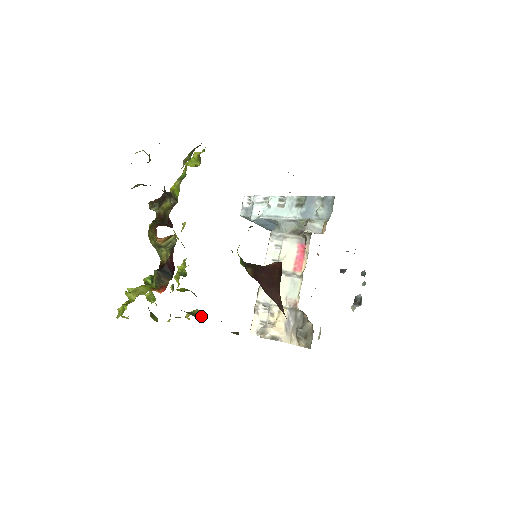
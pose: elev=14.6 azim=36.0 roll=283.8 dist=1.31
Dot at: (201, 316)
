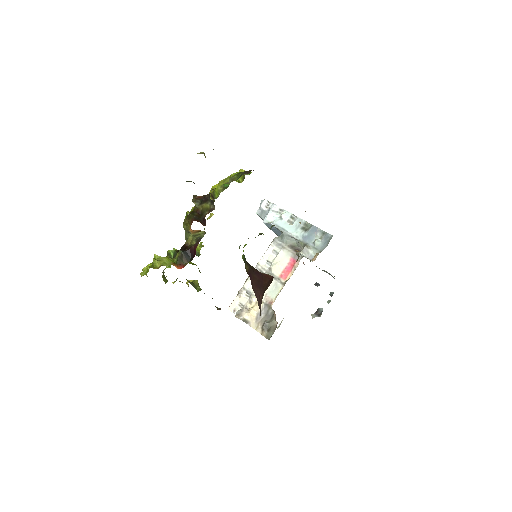
Dot at: (198, 288)
